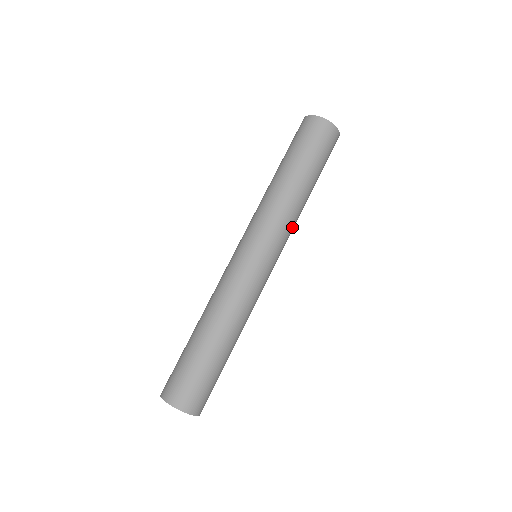
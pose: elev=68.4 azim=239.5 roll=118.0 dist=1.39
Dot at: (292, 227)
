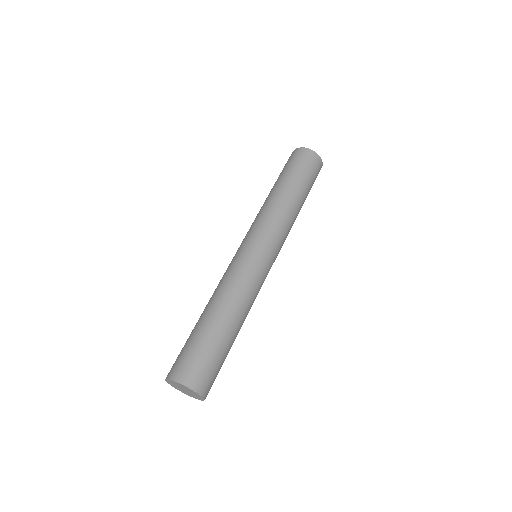
Dot at: occluded
